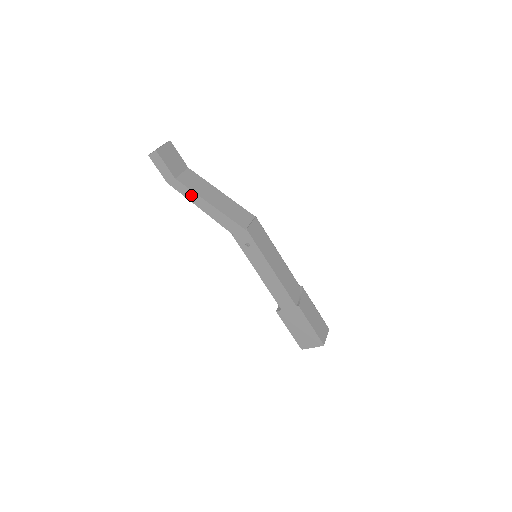
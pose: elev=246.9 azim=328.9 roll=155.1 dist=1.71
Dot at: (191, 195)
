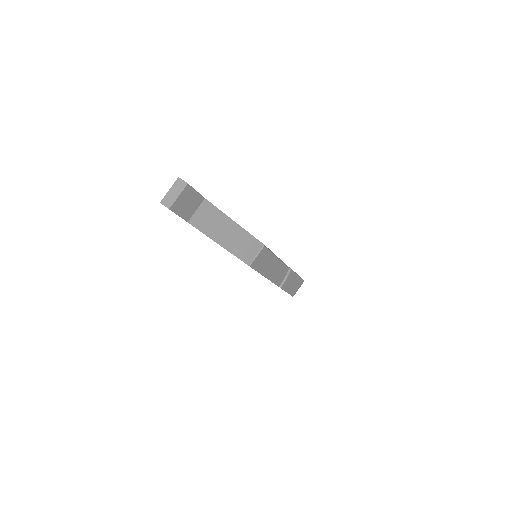
Dot at: occluded
